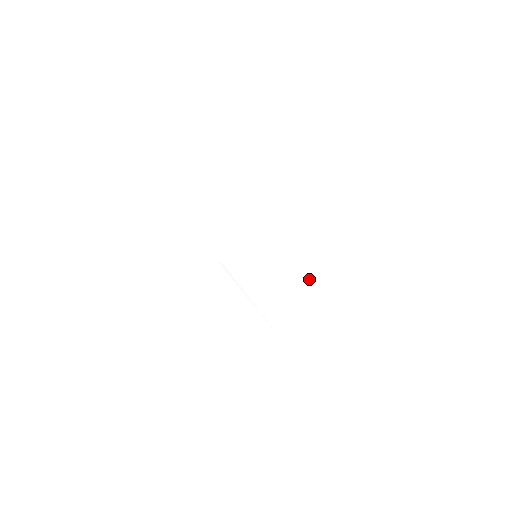
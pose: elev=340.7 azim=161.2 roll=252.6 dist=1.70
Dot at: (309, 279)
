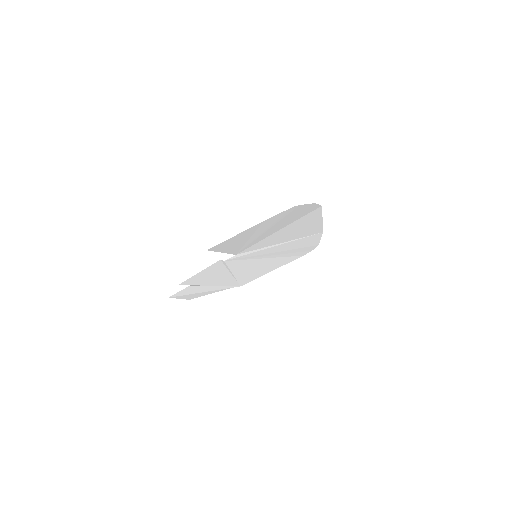
Dot at: (288, 261)
